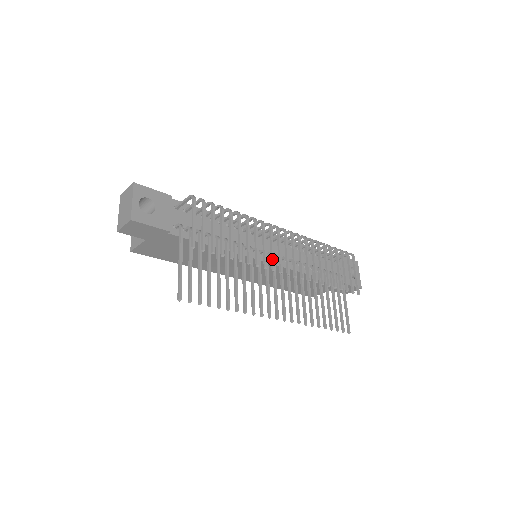
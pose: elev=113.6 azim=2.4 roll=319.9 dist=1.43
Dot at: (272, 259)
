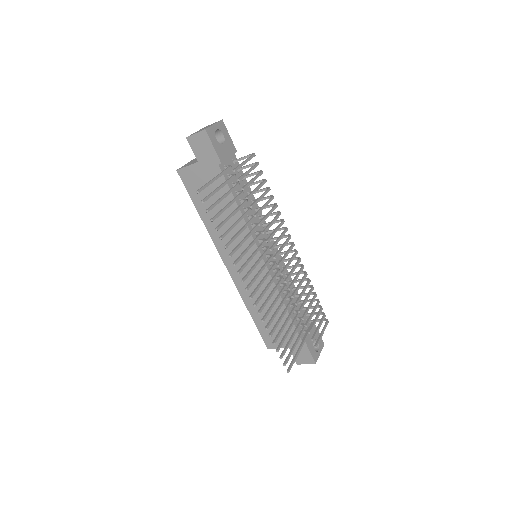
Dot at: (274, 243)
